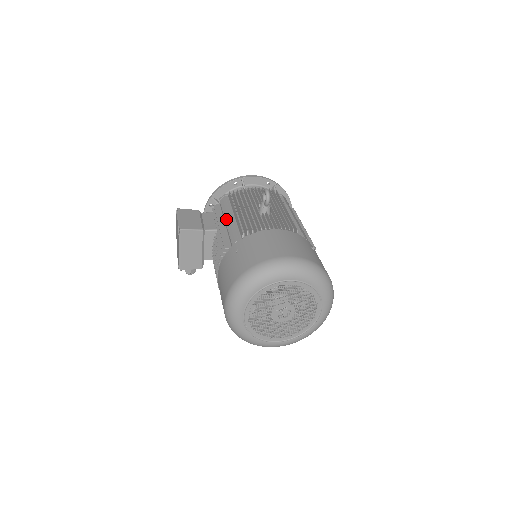
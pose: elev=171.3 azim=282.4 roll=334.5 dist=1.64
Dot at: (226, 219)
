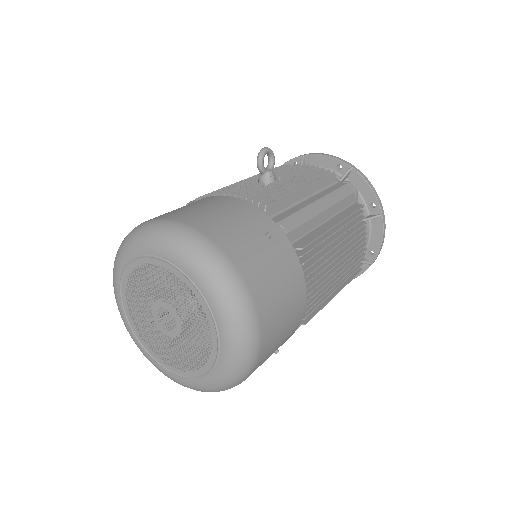
Dot at: occluded
